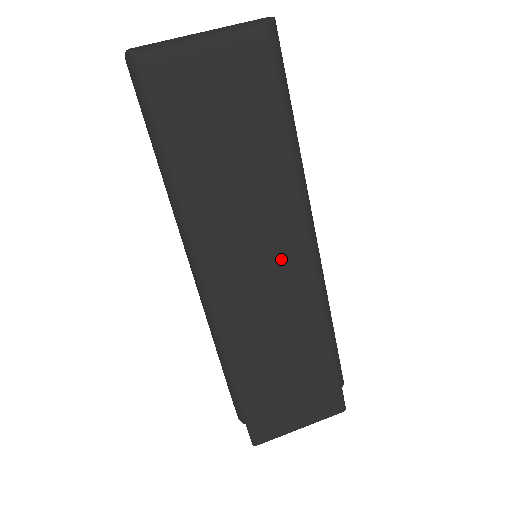
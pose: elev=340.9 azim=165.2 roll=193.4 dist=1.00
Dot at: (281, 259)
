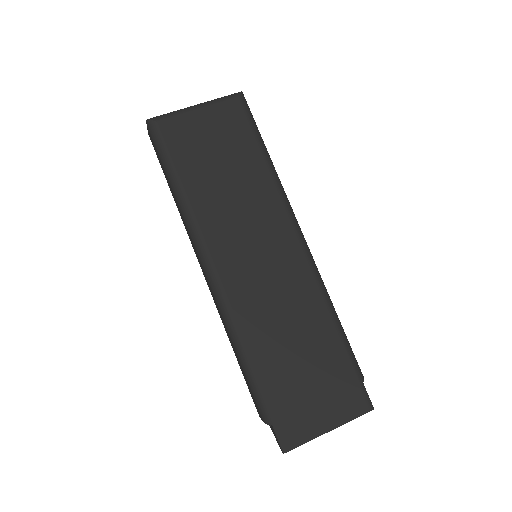
Dot at: (276, 252)
